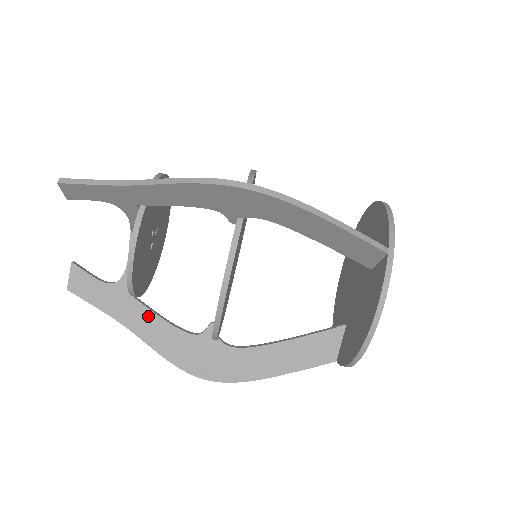
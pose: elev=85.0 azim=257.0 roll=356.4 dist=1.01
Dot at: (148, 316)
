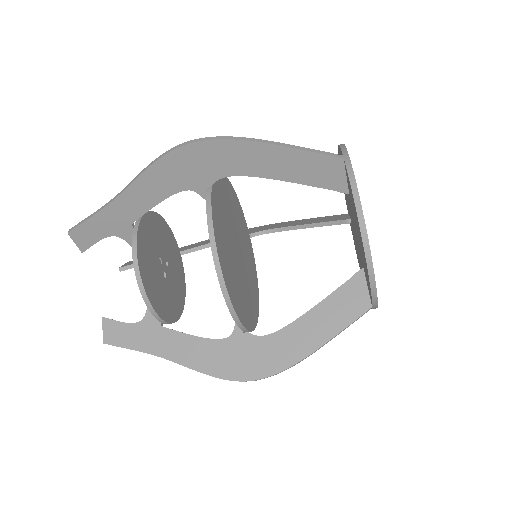
Dot at: (193, 251)
